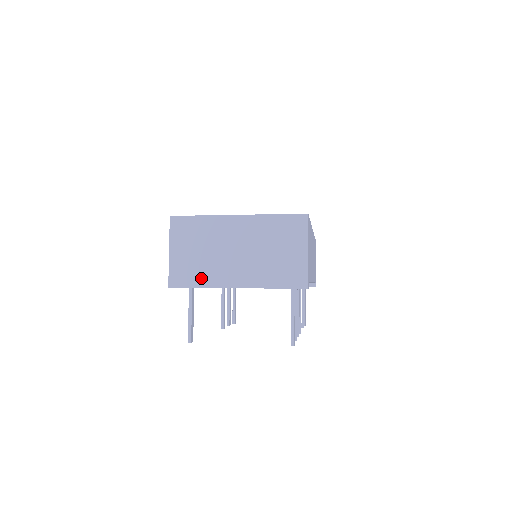
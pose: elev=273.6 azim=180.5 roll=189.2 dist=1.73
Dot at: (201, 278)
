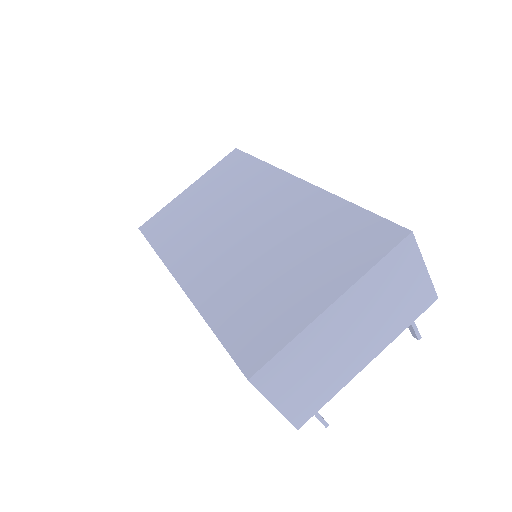
Dot at: (328, 391)
